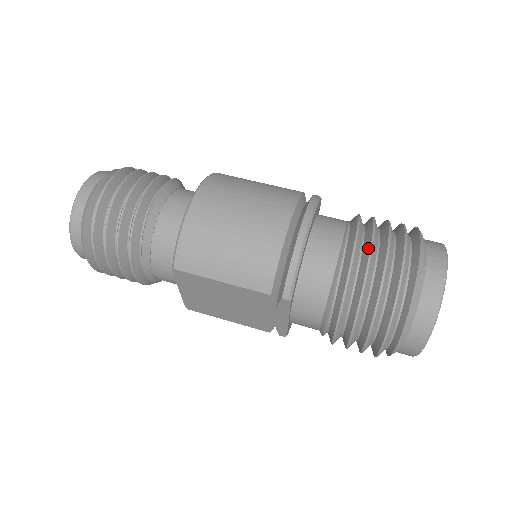
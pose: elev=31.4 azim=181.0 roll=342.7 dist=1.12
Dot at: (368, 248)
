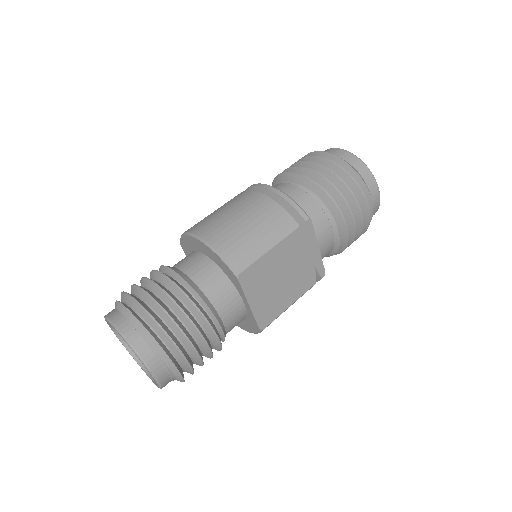
Dot at: (303, 169)
